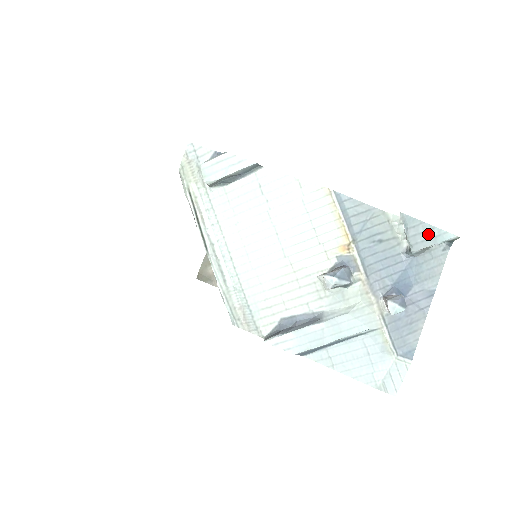
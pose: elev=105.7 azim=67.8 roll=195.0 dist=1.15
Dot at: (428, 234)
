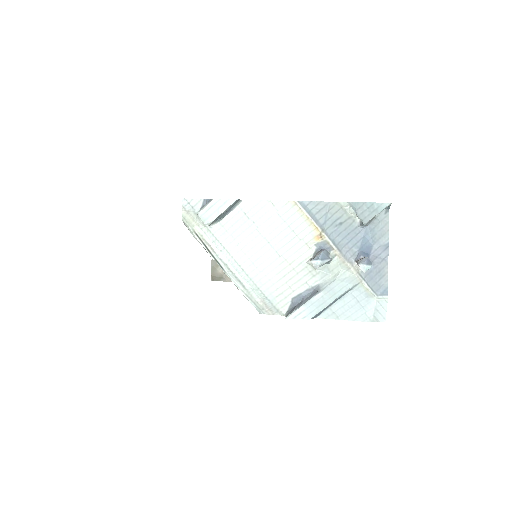
Dot at: (371, 209)
